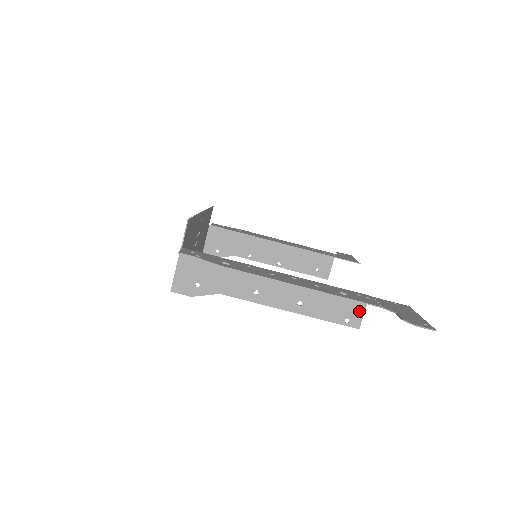
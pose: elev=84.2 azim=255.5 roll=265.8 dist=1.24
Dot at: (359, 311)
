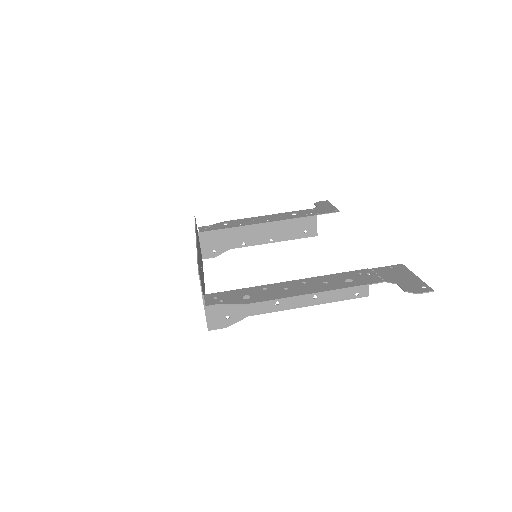
Dot at: occluded
